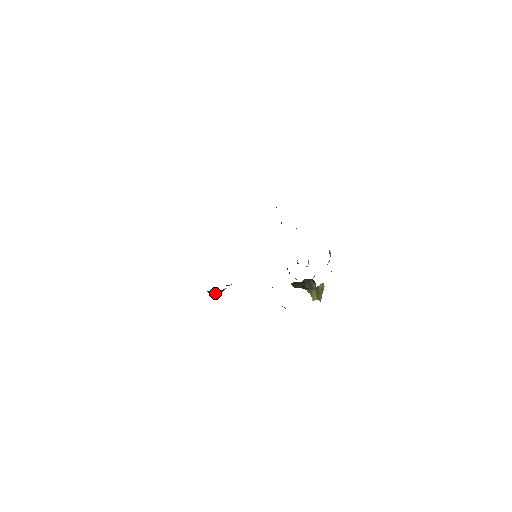
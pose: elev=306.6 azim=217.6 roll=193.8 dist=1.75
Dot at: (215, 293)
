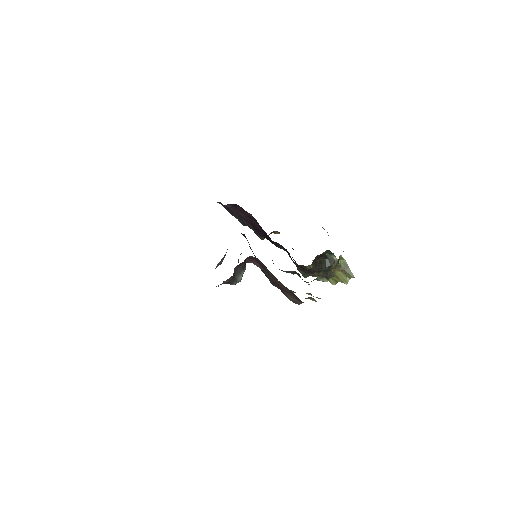
Dot at: (240, 277)
